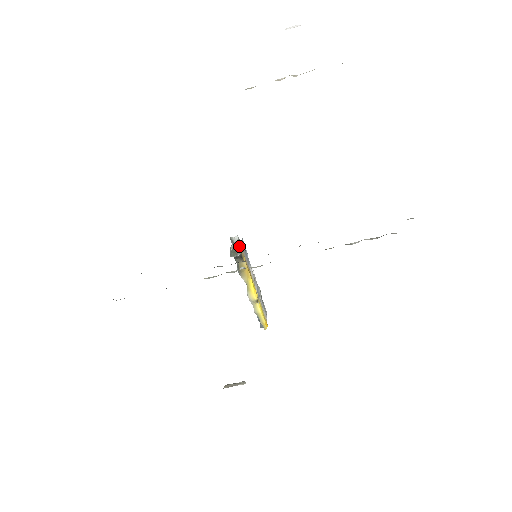
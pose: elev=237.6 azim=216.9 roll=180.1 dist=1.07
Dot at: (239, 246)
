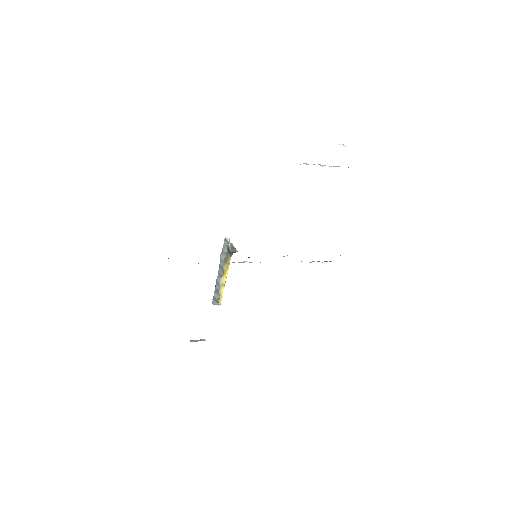
Dot at: occluded
